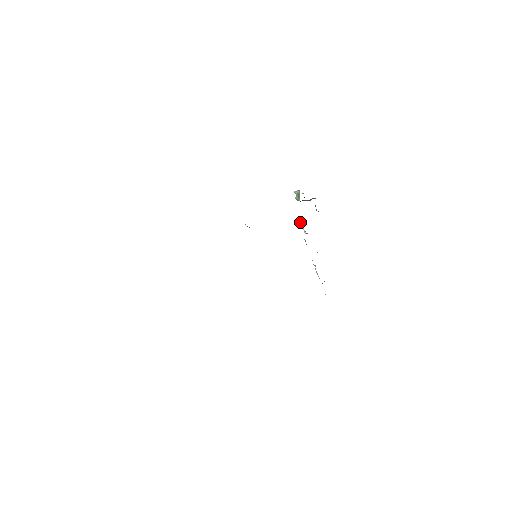
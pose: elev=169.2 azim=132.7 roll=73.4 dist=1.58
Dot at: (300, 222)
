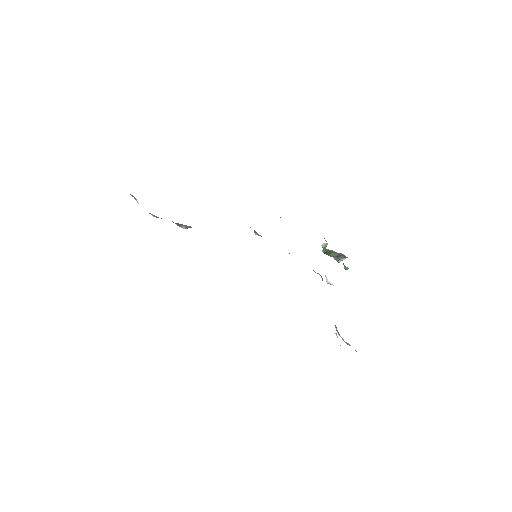
Dot at: occluded
